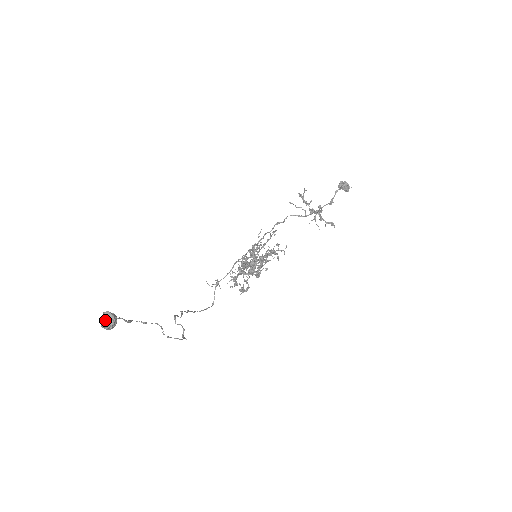
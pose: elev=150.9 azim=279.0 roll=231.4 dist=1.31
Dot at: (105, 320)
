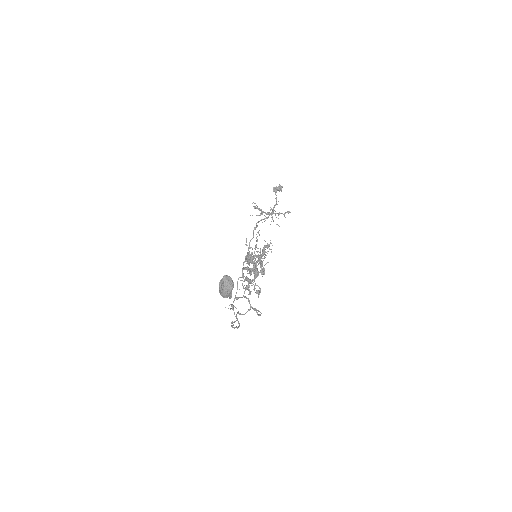
Dot at: (227, 282)
